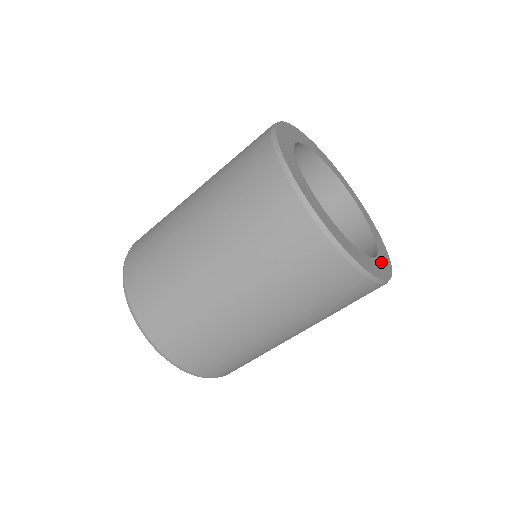
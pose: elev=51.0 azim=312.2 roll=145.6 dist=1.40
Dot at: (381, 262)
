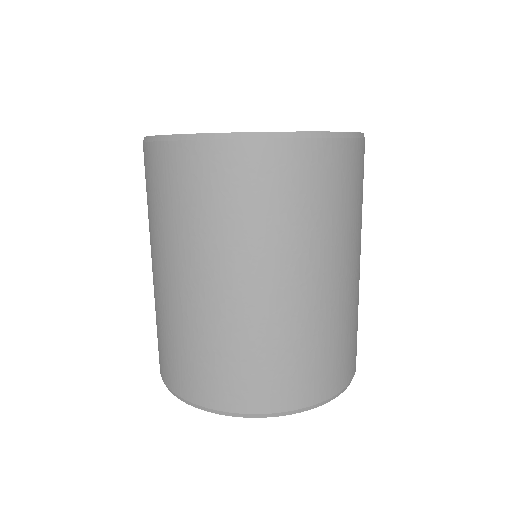
Dot at: occluded
